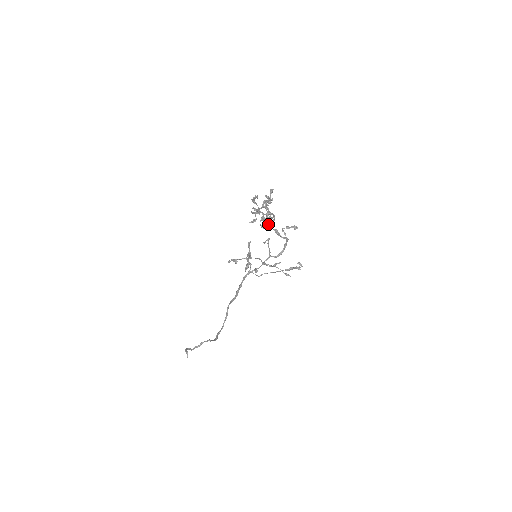
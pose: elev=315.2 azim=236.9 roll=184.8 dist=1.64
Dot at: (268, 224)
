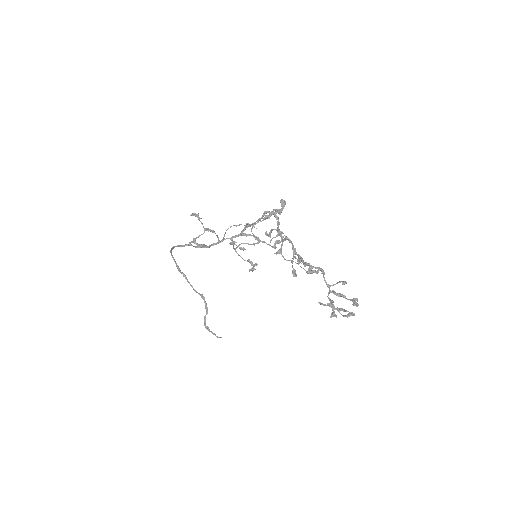
Dot at: occluded
